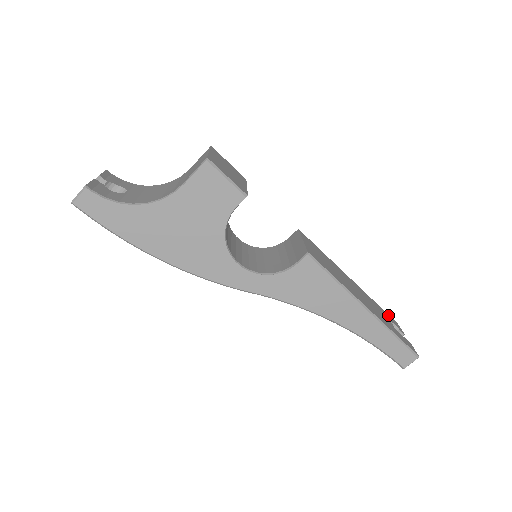
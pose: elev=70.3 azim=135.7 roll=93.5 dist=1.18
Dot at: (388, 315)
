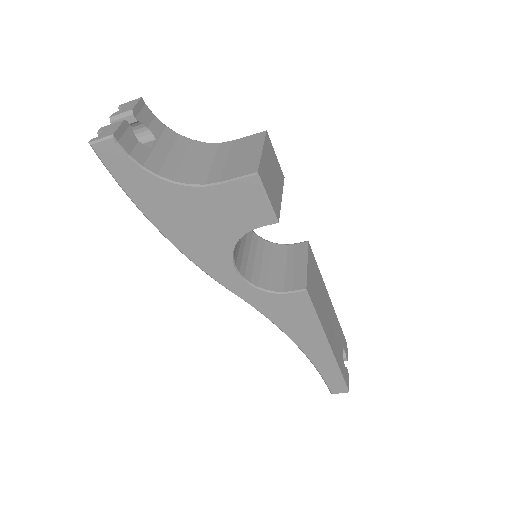
Dot at: (343, 336)
